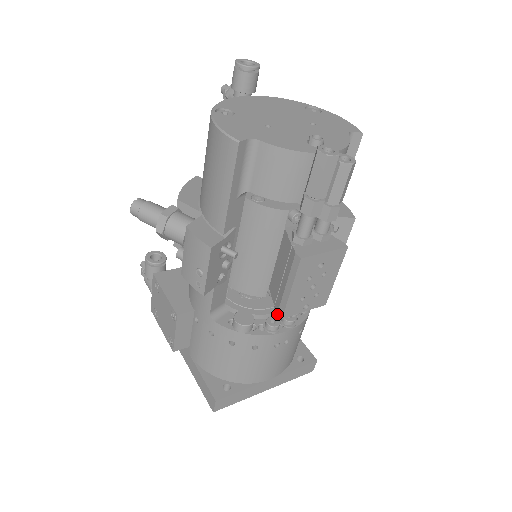
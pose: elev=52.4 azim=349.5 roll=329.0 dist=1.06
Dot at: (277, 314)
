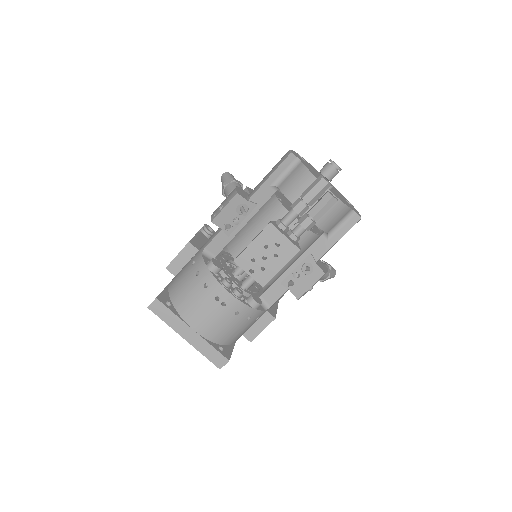
Dot at: (234, 272)
